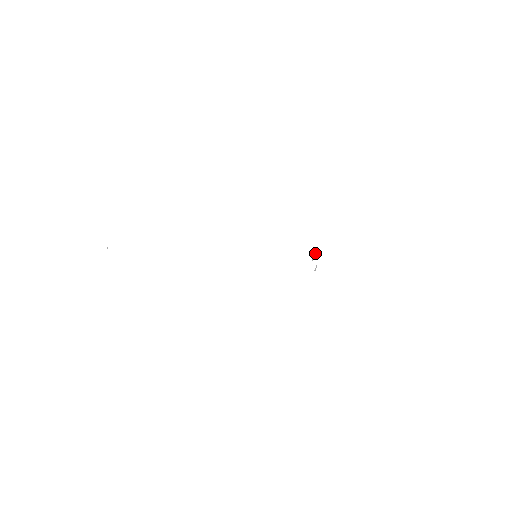
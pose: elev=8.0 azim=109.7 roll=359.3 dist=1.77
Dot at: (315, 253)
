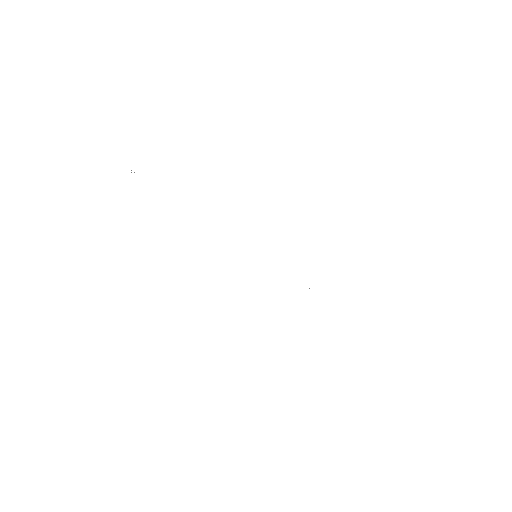
Dot at: occluded
